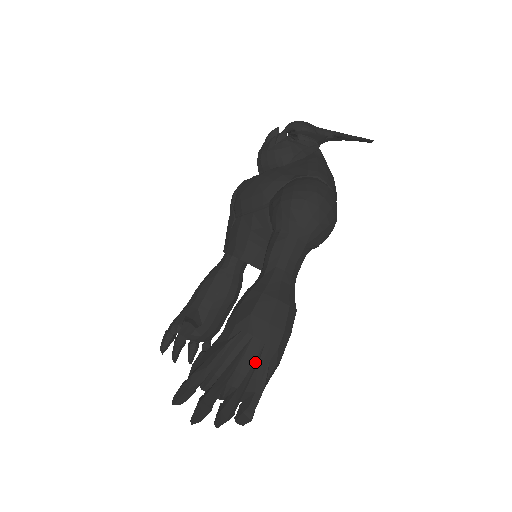
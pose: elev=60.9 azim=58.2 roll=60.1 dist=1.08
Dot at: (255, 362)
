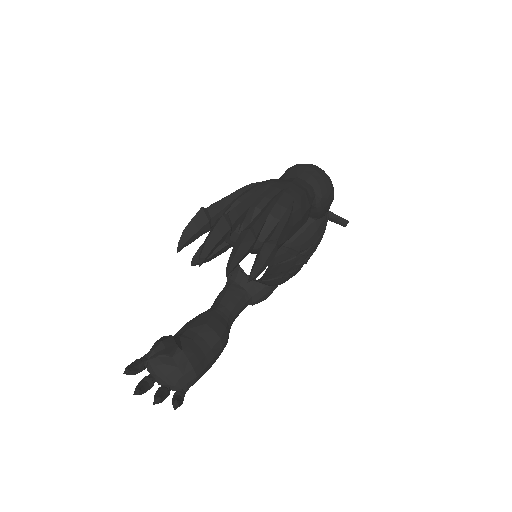
Dot at: (280, 191)
